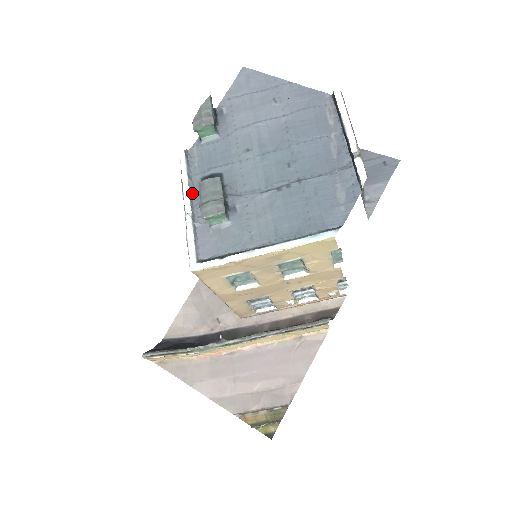
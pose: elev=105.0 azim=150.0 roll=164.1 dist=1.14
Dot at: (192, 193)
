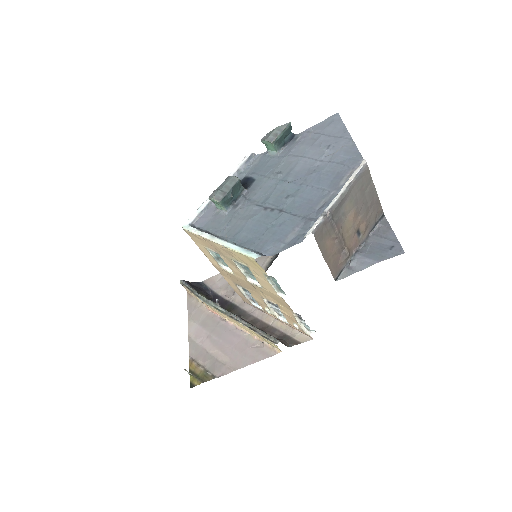
Dot at: occluded
